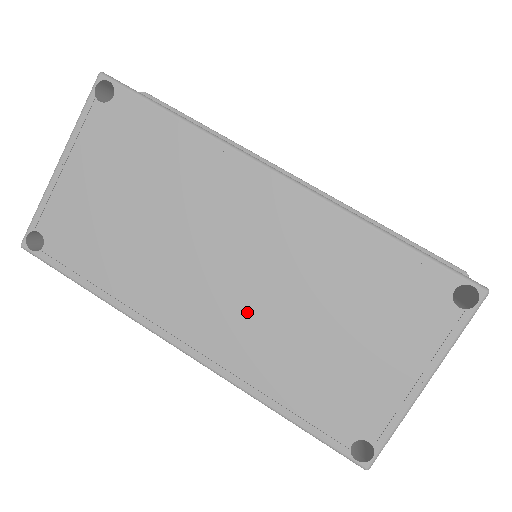
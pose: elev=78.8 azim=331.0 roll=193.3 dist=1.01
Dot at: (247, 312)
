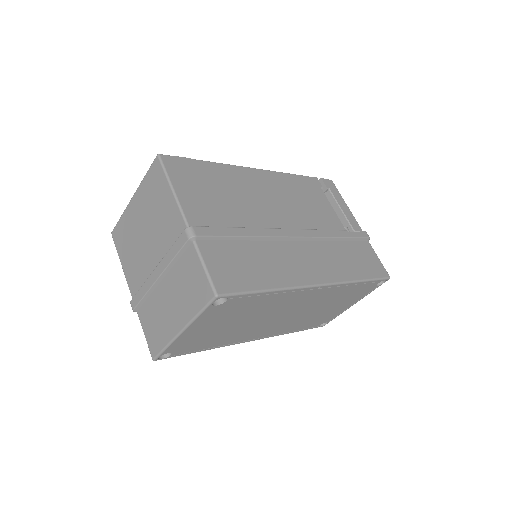
Dot at: (289, 321)
